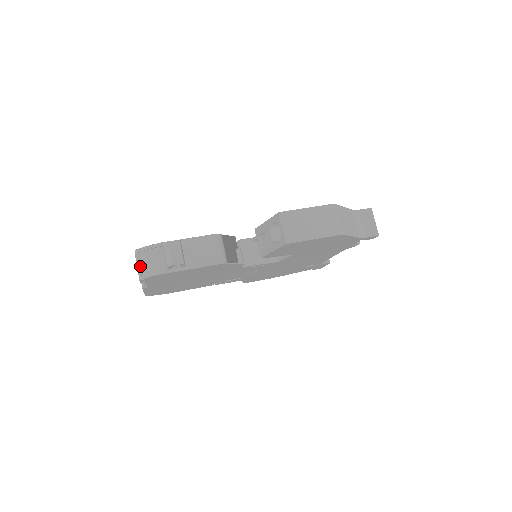
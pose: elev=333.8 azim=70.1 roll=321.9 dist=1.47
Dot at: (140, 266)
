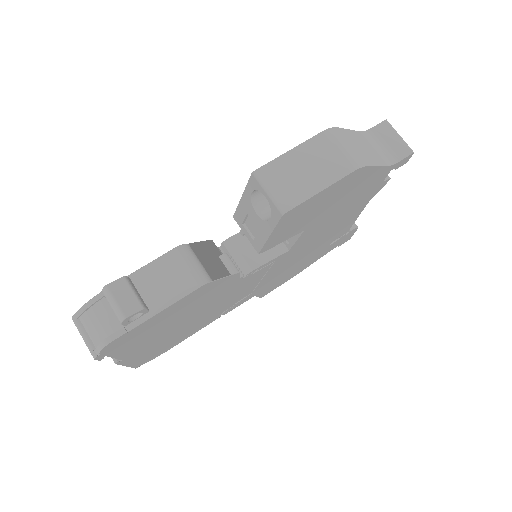
Dot at: (86, 338)
